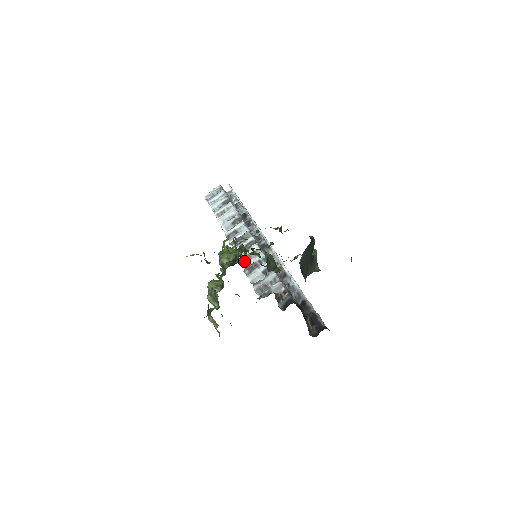
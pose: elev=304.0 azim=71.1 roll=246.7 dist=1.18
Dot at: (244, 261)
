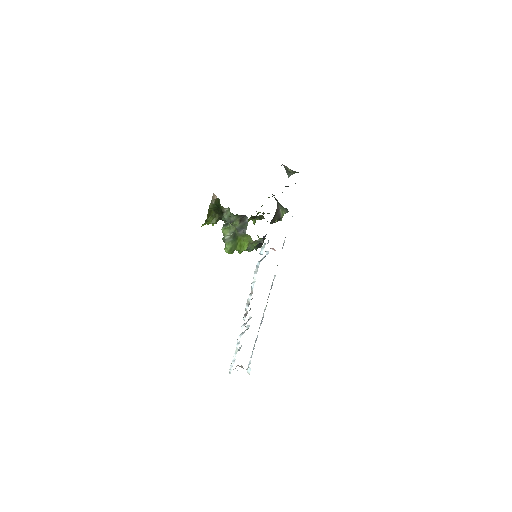
Dot at: (254, 280)
